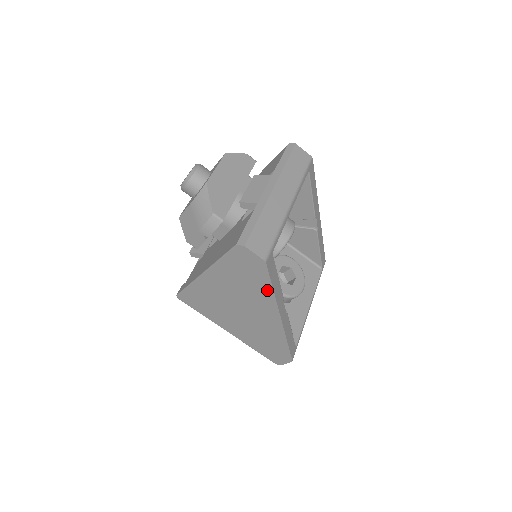
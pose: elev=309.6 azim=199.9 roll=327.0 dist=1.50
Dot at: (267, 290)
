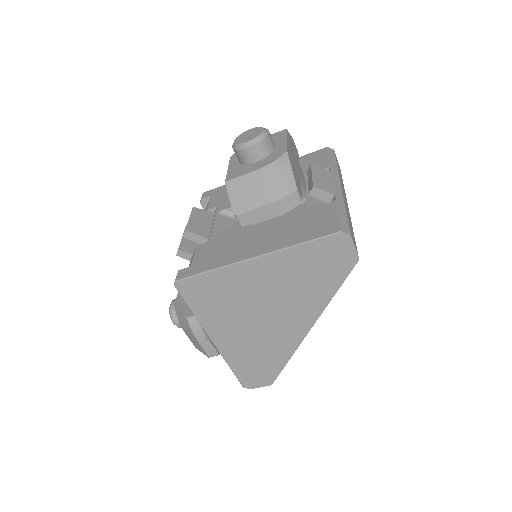
Dot at: (326, 293)
